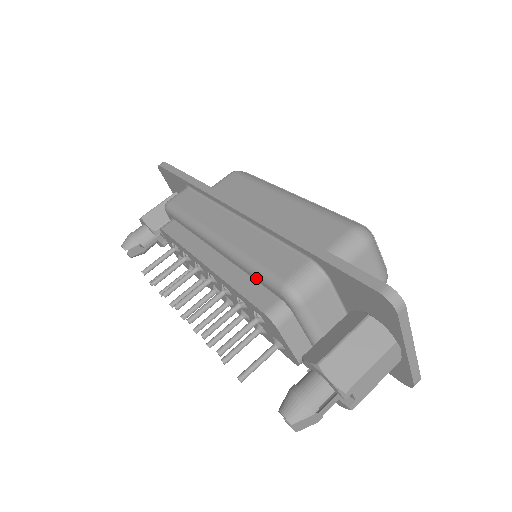
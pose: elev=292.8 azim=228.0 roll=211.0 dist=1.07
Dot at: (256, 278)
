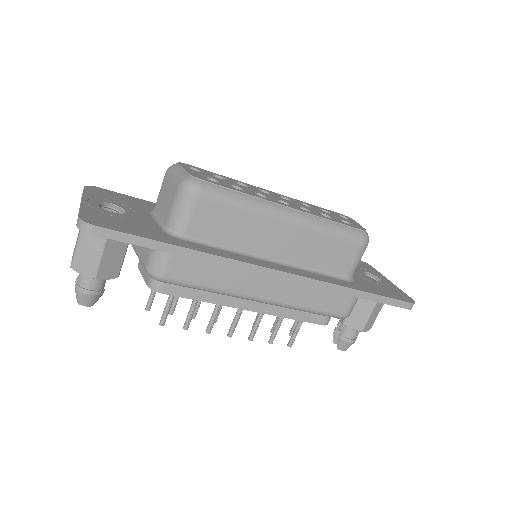
Dot at: occluded
